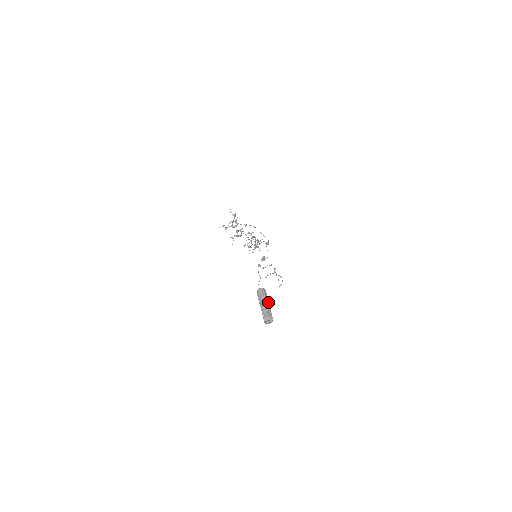
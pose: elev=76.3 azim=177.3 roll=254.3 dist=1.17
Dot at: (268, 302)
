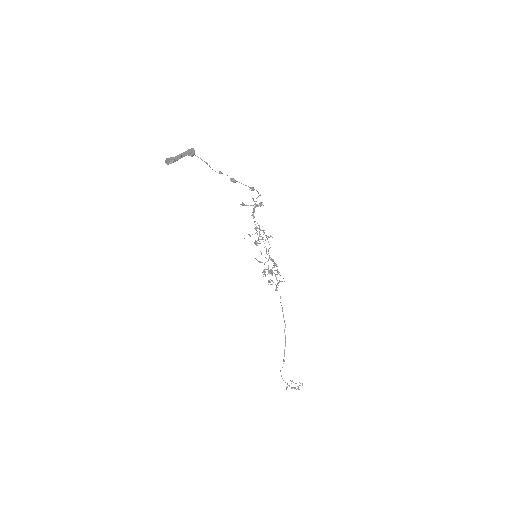
Dot at: (186, 154)
